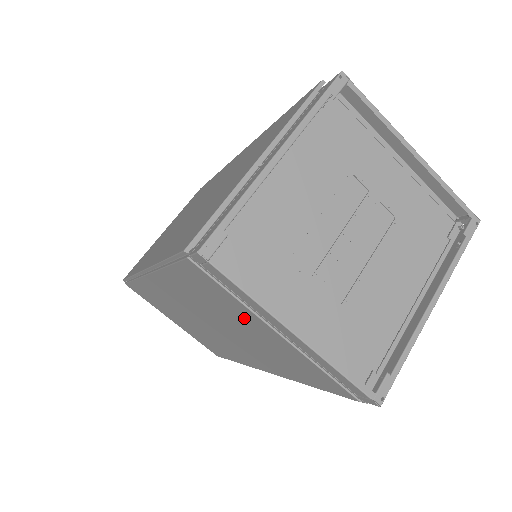
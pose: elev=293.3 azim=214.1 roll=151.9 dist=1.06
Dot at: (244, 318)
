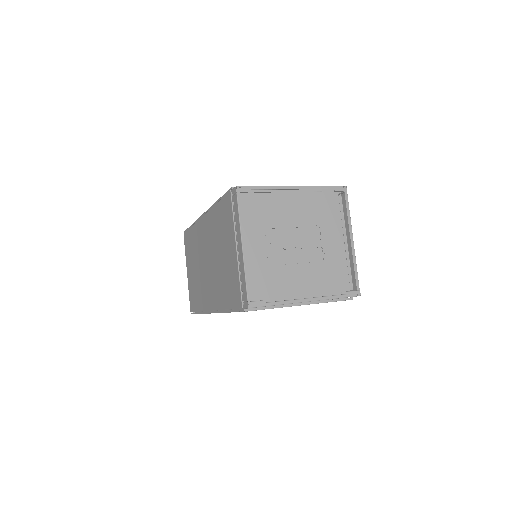
Dot at: (229, 240)
